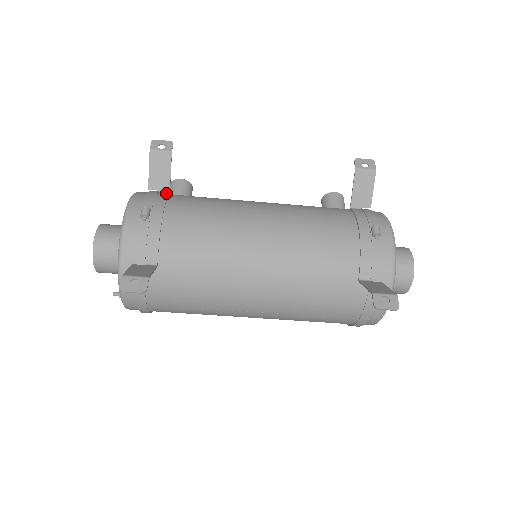
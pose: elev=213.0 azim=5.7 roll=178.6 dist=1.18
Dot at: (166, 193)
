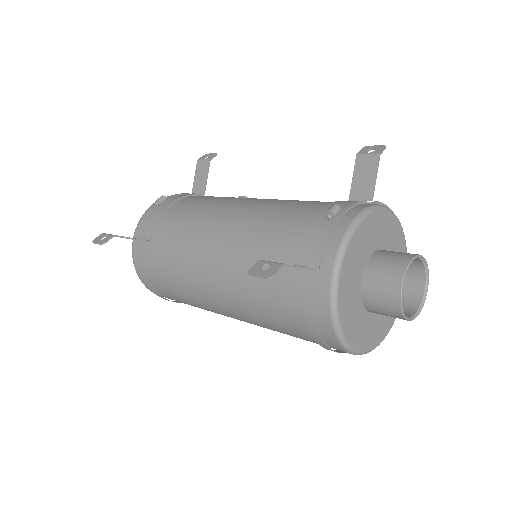
Dot at: (199, 194)
